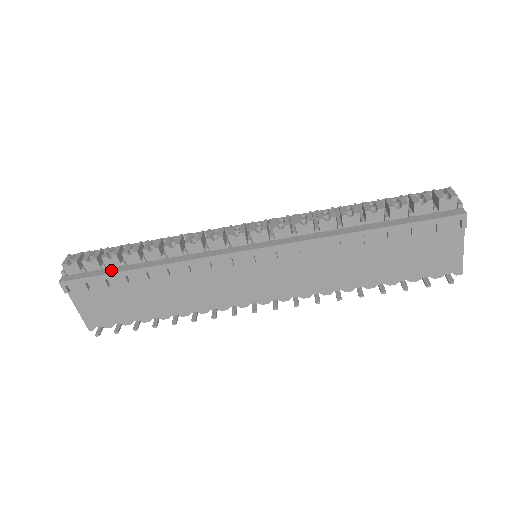
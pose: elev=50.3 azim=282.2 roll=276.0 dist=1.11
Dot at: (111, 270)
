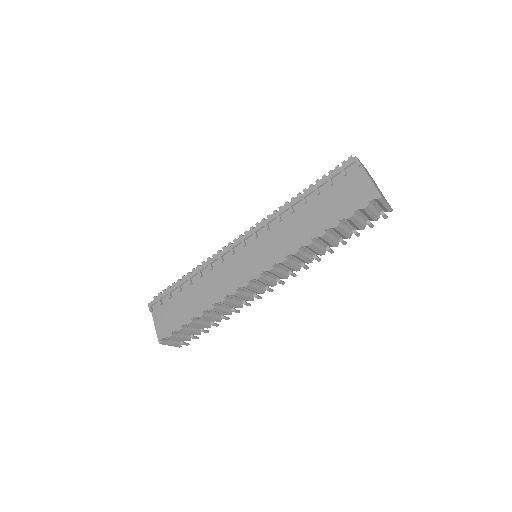
Dot at: (174, 287)
